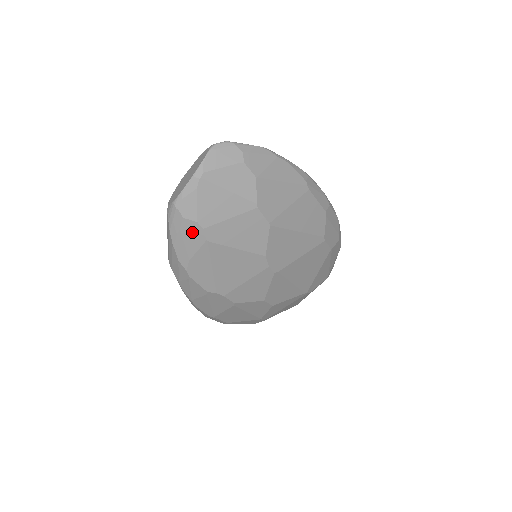
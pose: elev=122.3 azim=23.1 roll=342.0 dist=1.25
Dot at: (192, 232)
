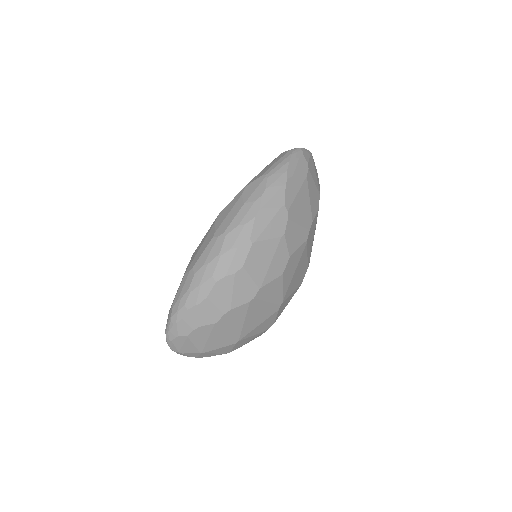
Dot at: (303, 165)
